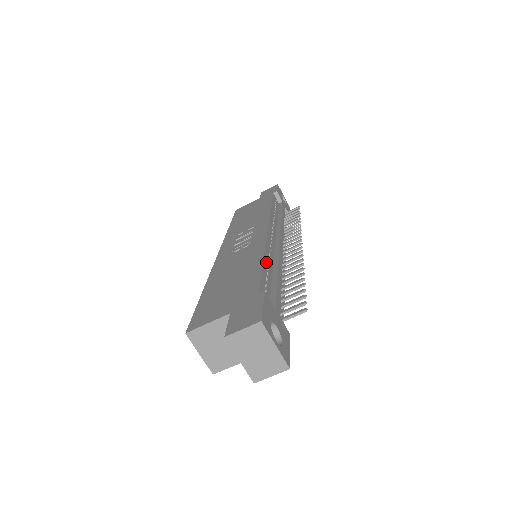
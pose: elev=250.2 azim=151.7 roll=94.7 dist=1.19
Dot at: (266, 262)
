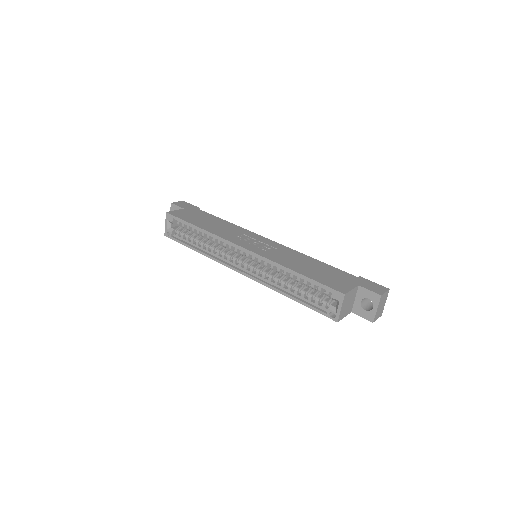
Dot at: occluded
